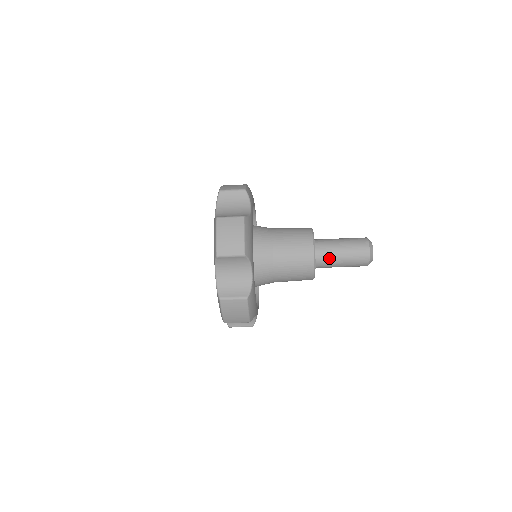
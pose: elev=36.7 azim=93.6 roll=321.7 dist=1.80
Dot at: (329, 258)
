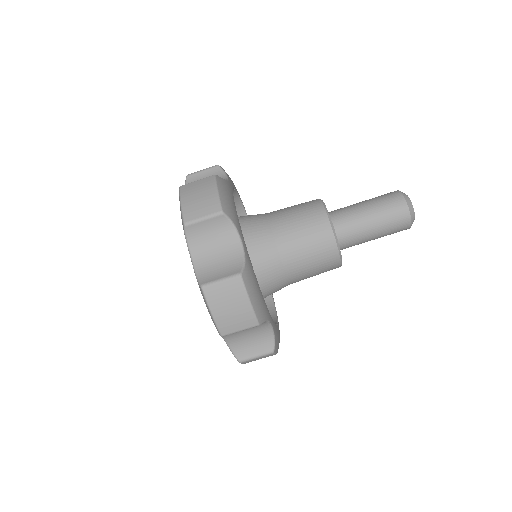
Dot at: (352, 223)
